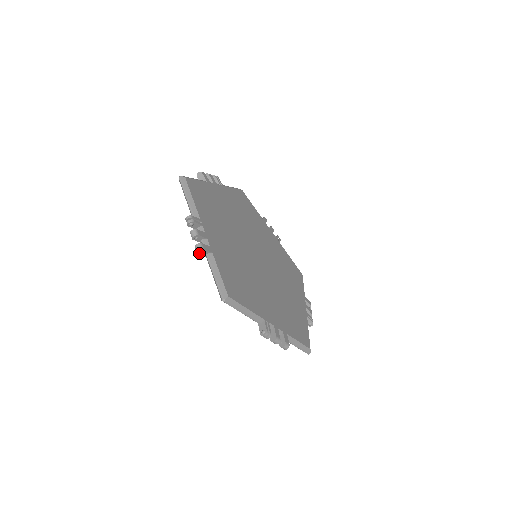
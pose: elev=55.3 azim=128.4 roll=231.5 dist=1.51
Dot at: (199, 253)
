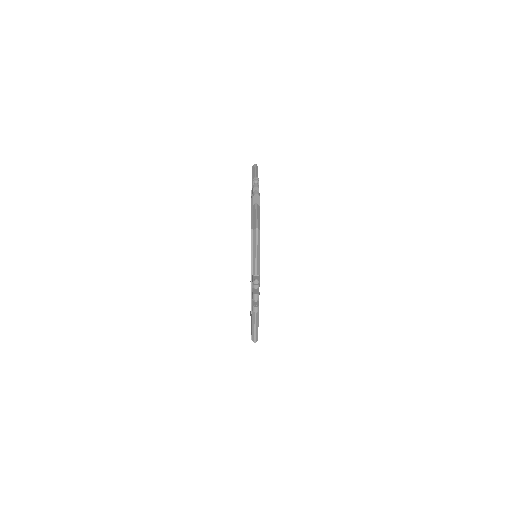
Dot at: (253, 310)
